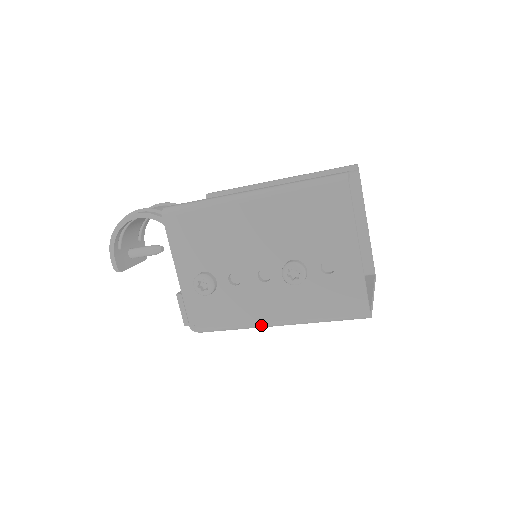
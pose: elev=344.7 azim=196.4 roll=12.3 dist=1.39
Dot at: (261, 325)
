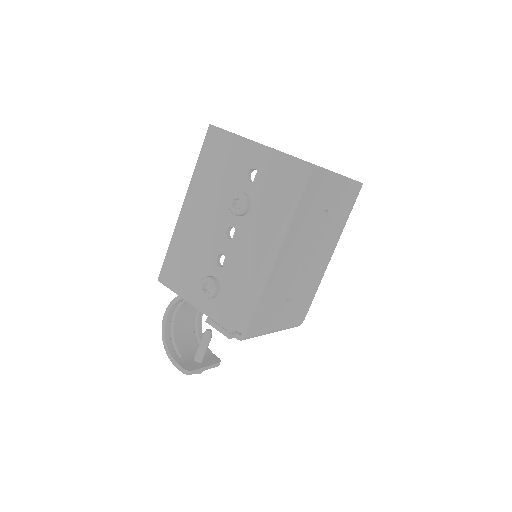
Dot at: (264, 267)
